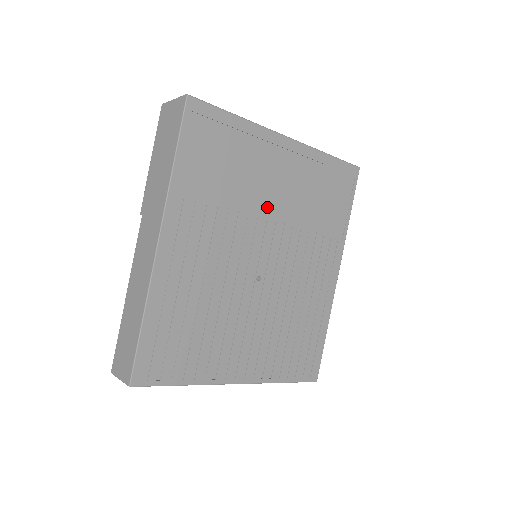
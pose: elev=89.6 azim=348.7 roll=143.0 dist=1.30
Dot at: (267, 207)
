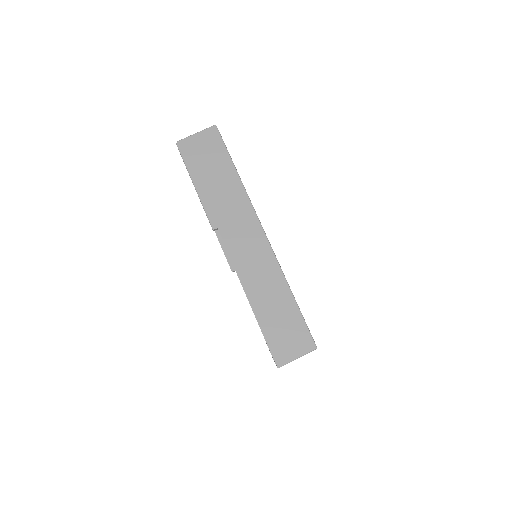
Dot at: occluded
